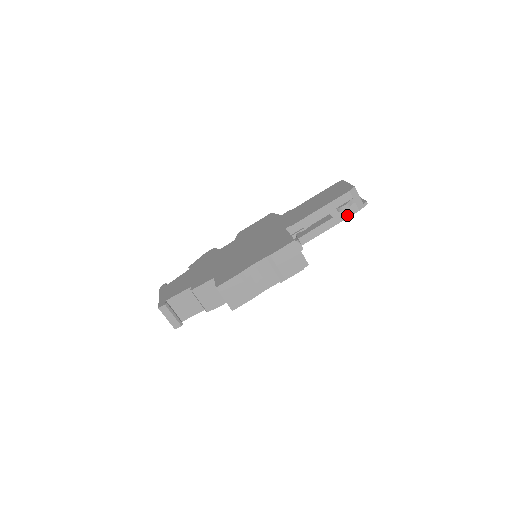
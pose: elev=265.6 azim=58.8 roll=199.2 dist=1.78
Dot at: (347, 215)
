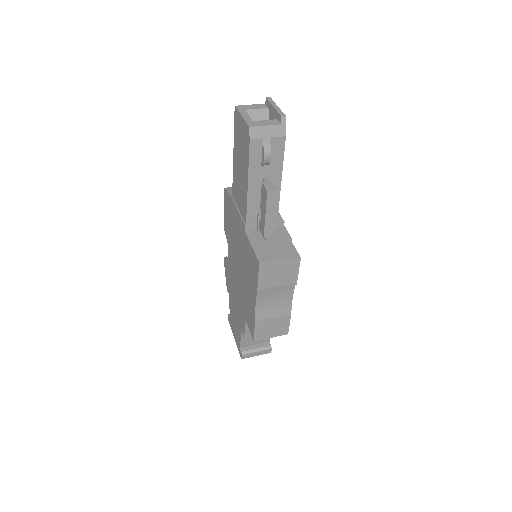
Dot at: (280, 154)
